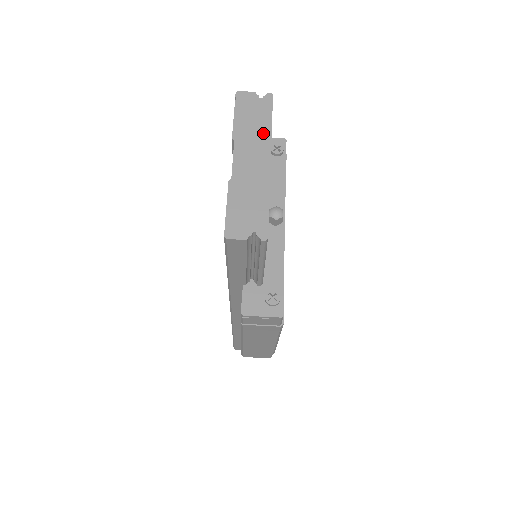
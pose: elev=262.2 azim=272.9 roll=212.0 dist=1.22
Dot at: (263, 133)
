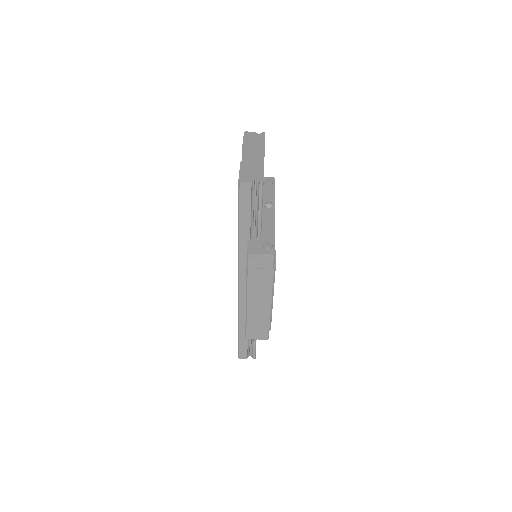
Dot at: (260, 146)
